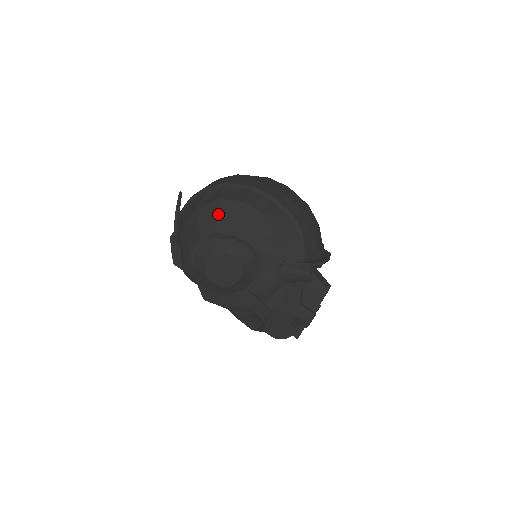
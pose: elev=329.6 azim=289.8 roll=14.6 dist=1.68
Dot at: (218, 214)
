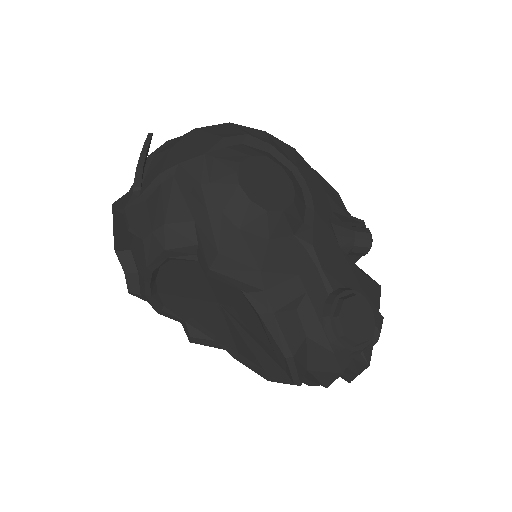
Dot at: (239, 128)
